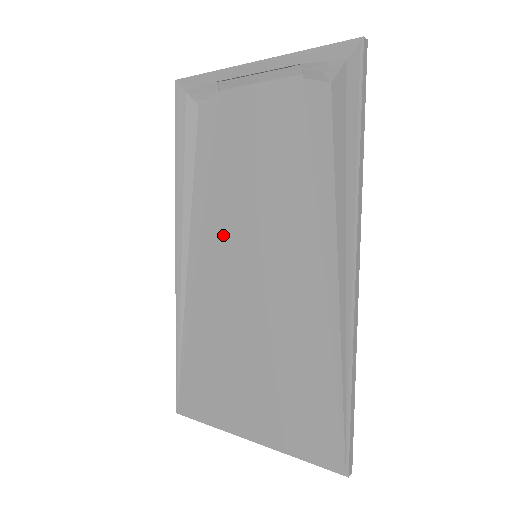
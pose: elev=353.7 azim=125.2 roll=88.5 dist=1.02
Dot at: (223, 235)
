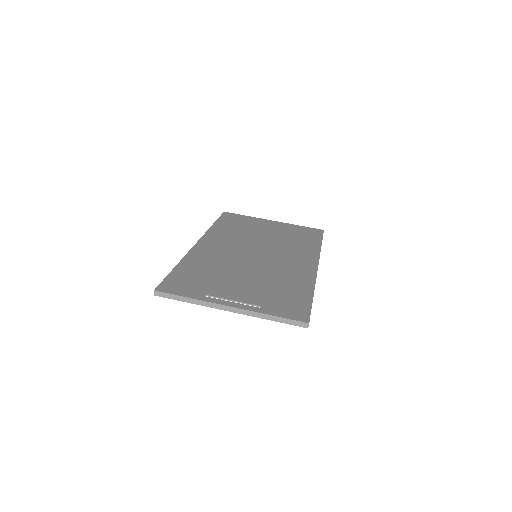
Dot at: occluded
